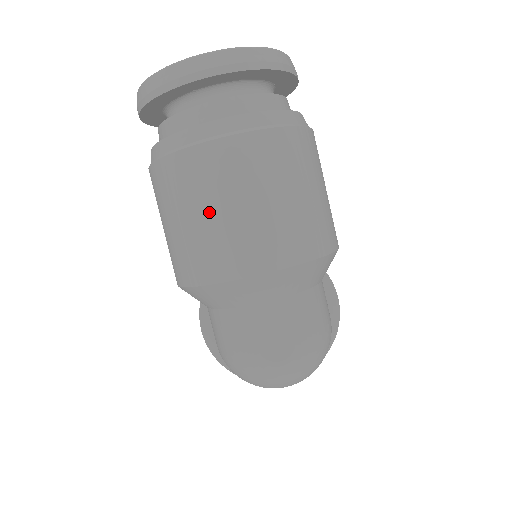
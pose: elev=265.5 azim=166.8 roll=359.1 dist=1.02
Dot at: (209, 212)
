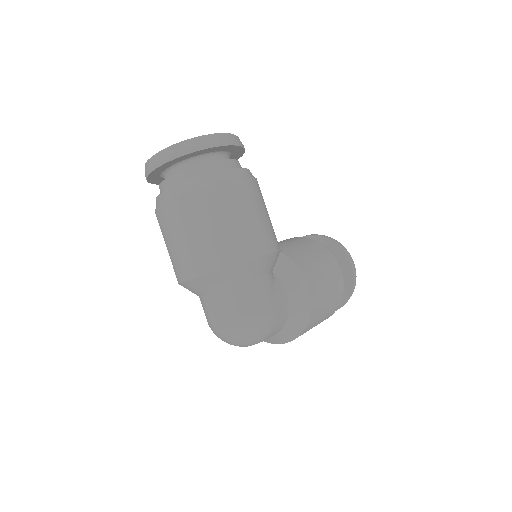
Dot at: (169, 244)
